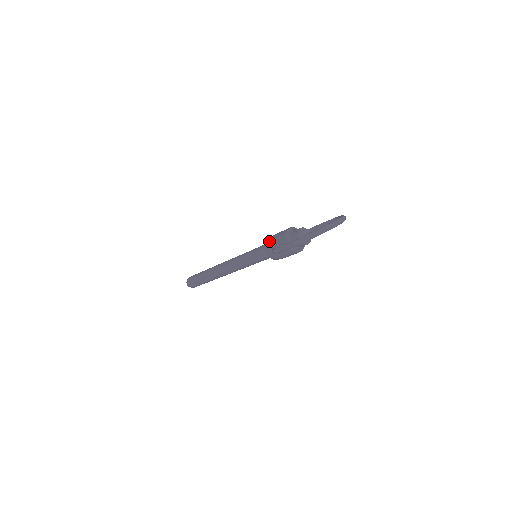
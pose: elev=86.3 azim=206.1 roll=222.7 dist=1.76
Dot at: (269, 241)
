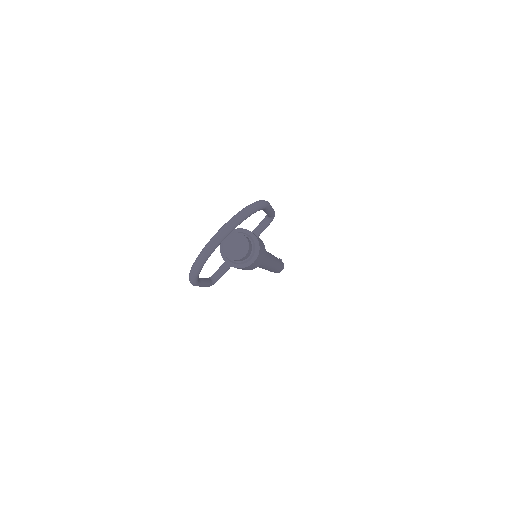
Dot at: occluded
